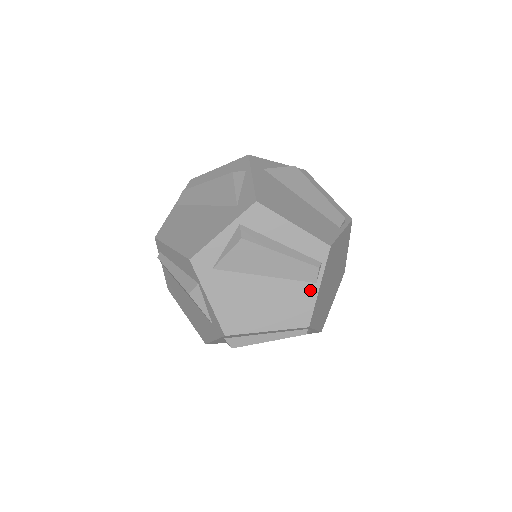
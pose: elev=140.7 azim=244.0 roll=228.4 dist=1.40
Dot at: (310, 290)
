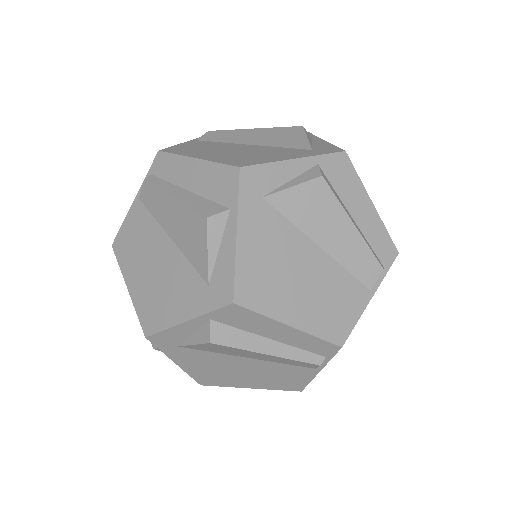
Dot at: (307, 372)
